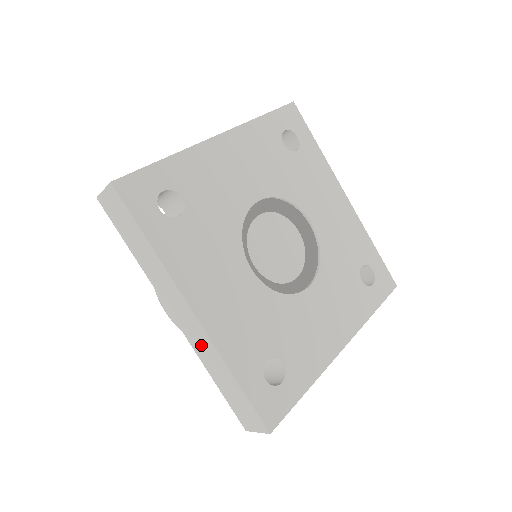
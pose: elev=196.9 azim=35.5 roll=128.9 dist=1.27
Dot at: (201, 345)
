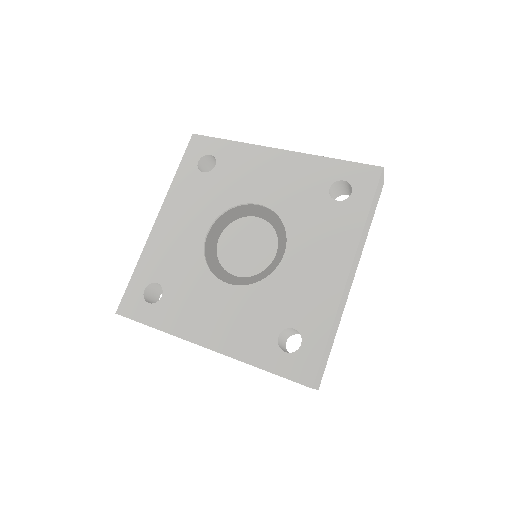
Dot at: occluded
